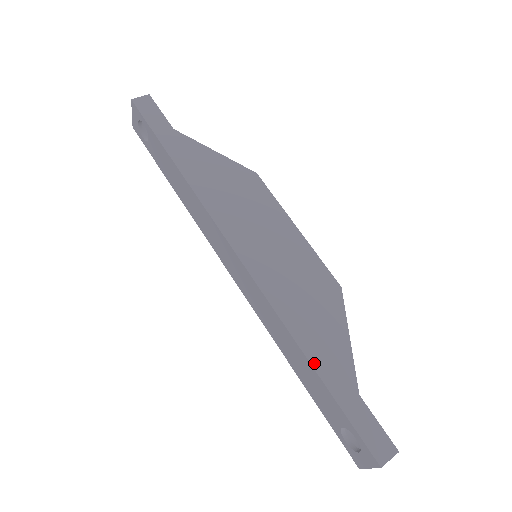
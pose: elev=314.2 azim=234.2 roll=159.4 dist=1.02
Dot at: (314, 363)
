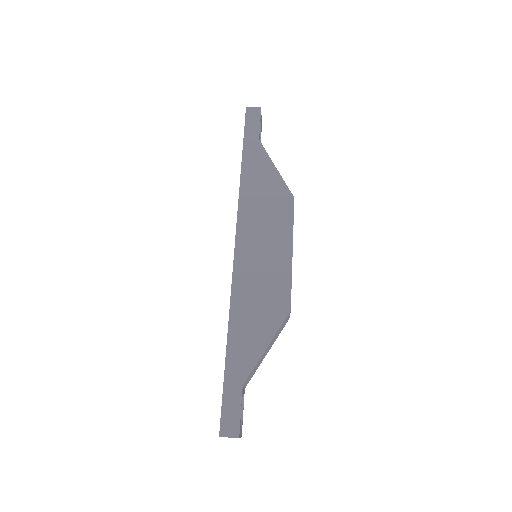
Dot at: (229, 345)
